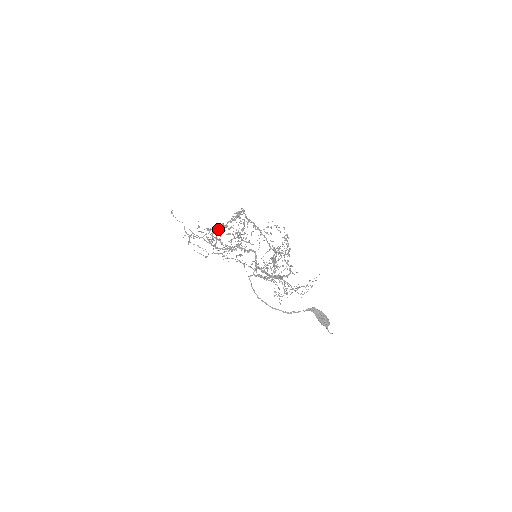
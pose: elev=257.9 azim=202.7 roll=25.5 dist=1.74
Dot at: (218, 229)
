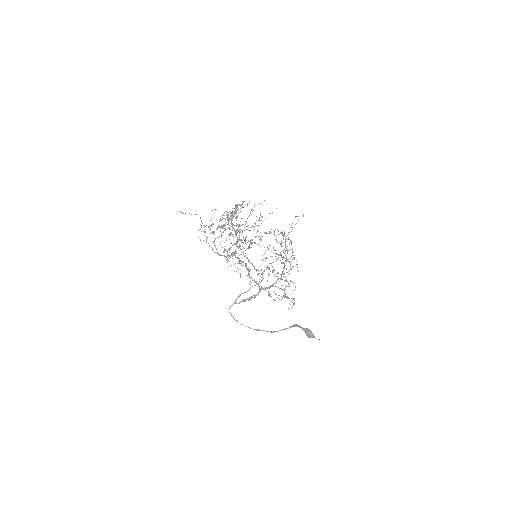
Dot at: (222, 227)
